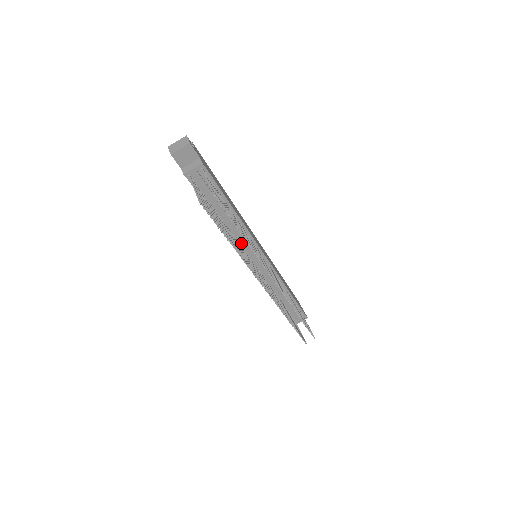
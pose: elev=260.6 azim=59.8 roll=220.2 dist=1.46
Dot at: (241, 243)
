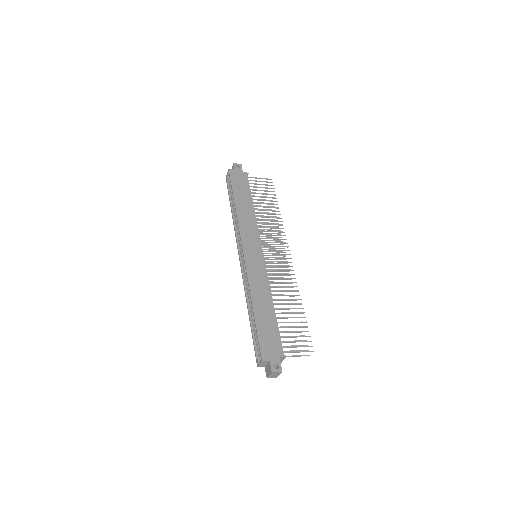
Dot at: occluded
